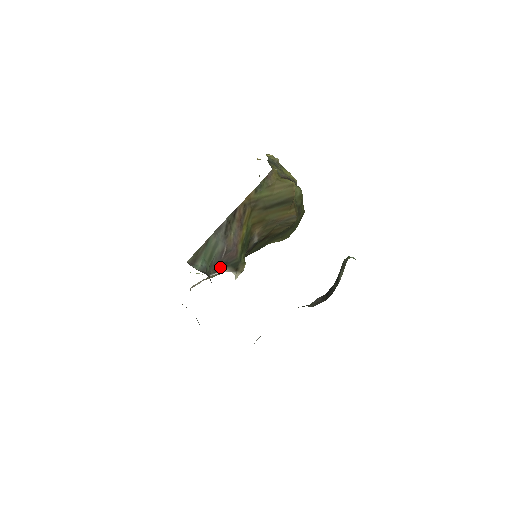
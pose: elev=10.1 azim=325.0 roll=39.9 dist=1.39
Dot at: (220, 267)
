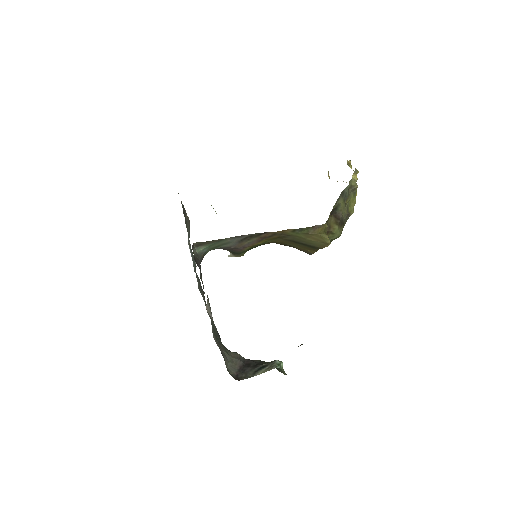
Dot at: occluded
